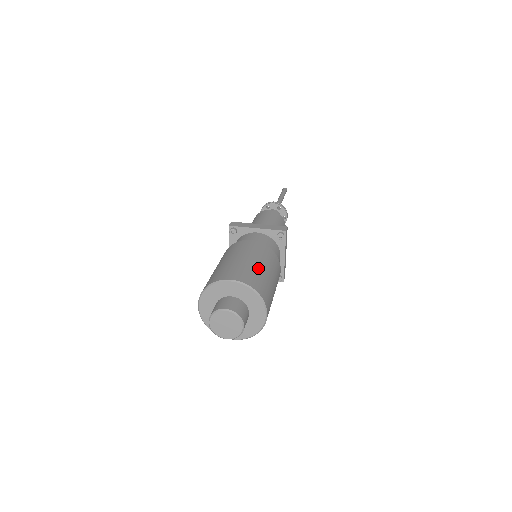
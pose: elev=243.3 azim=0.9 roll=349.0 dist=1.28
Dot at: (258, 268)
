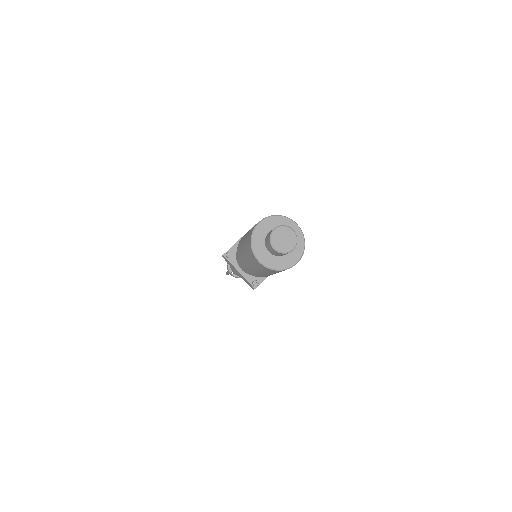
Dot at: occluded
